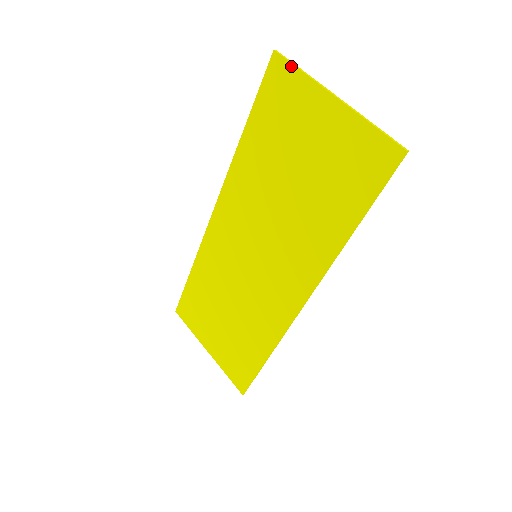
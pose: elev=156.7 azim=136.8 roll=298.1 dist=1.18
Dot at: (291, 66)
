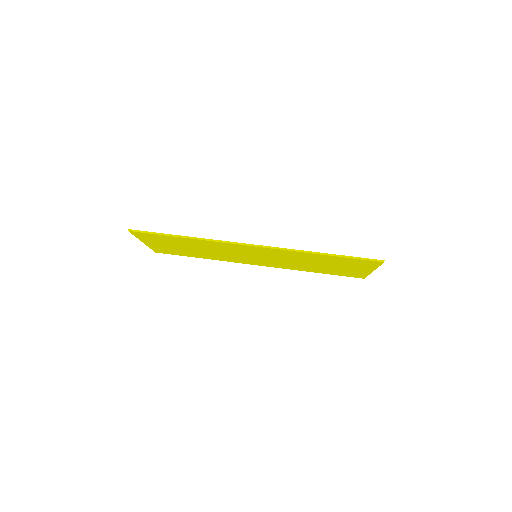
Dot at: (379, 265)
